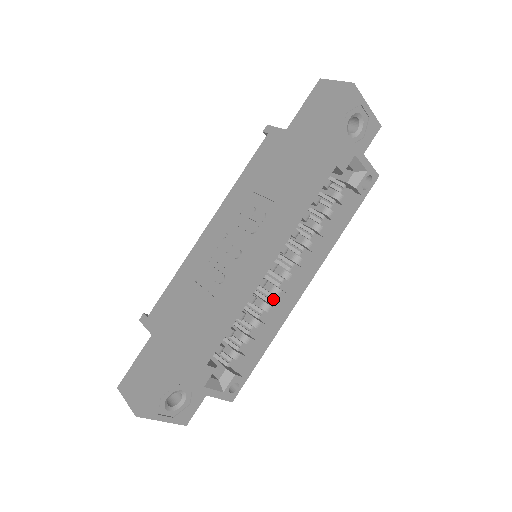
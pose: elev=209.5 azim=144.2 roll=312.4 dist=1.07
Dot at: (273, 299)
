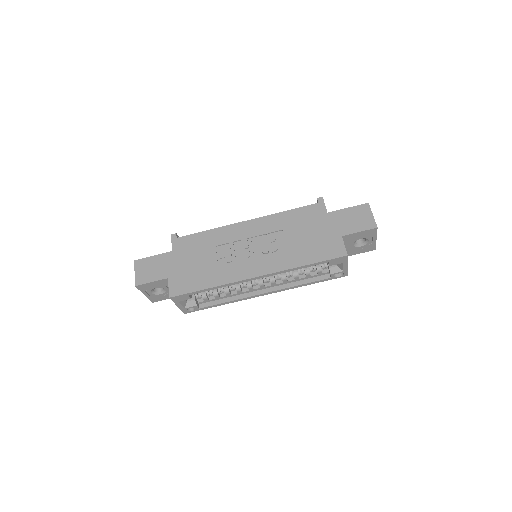
Dot at: (245, 287)
